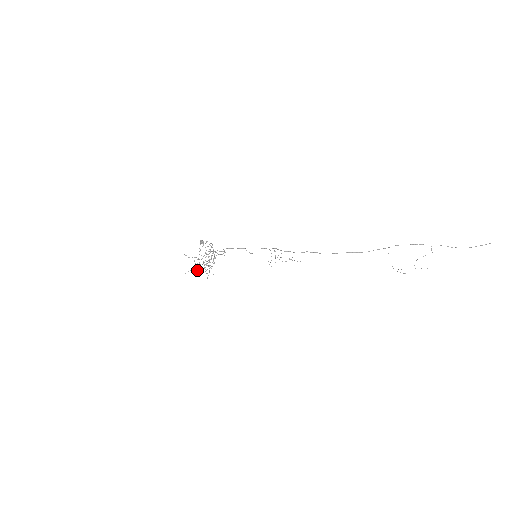
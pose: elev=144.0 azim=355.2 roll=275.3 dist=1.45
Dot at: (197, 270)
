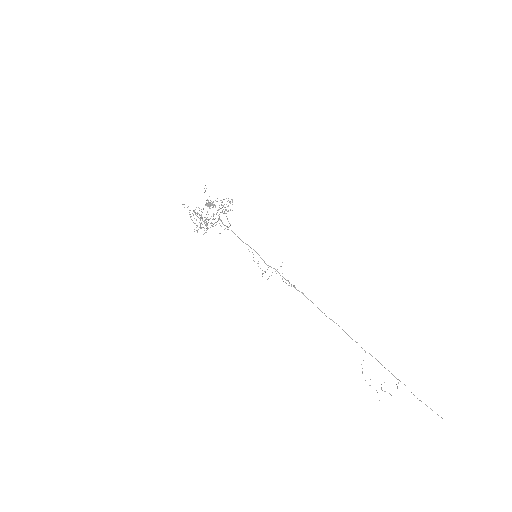
Dot at: (197, 213)
